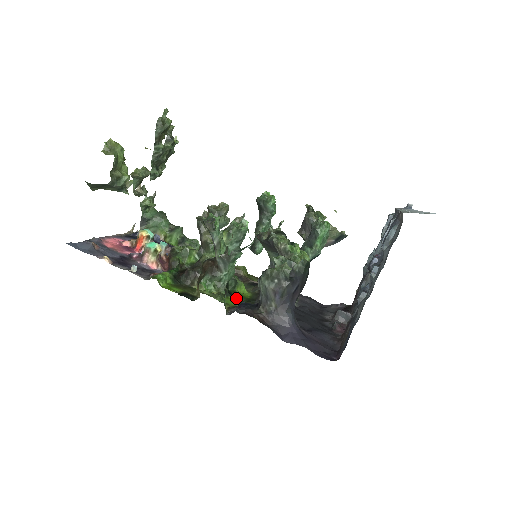
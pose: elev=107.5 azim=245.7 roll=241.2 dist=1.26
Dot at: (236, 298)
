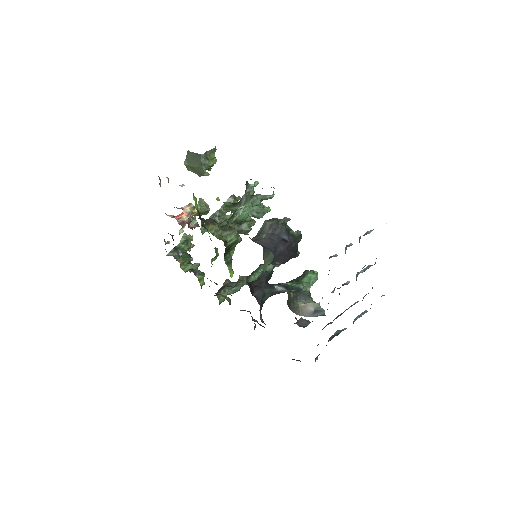
Dot at: occluded
